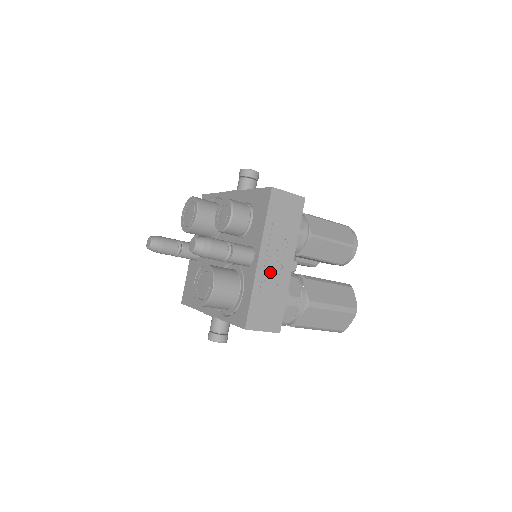
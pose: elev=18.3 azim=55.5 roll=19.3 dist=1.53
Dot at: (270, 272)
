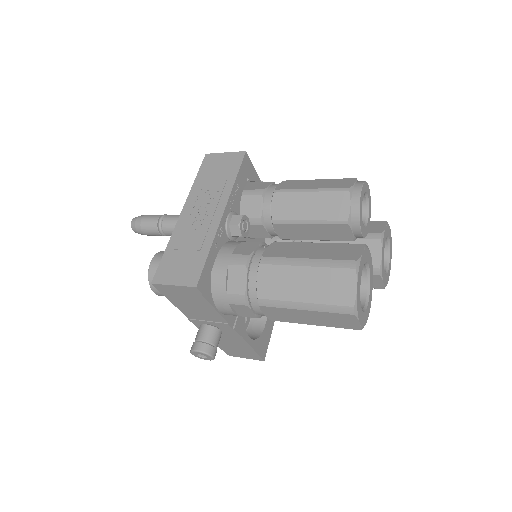
Dot at: (192, 224)
